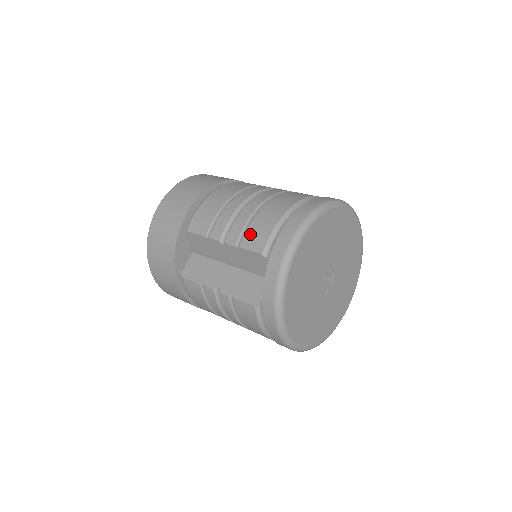
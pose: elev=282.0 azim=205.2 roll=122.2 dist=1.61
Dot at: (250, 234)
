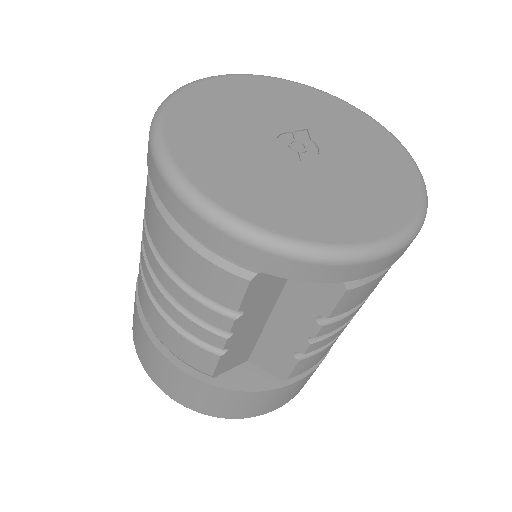
Dot at: occluded
